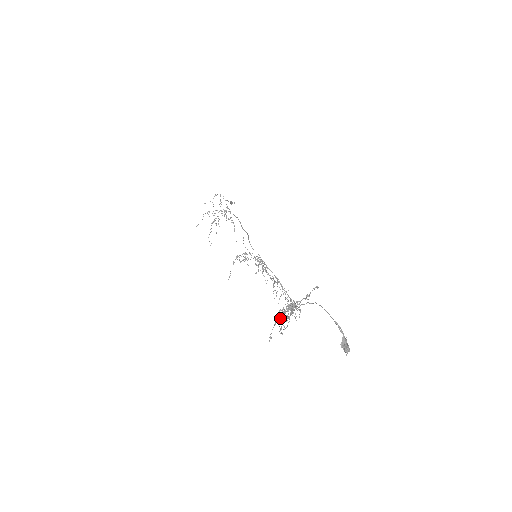
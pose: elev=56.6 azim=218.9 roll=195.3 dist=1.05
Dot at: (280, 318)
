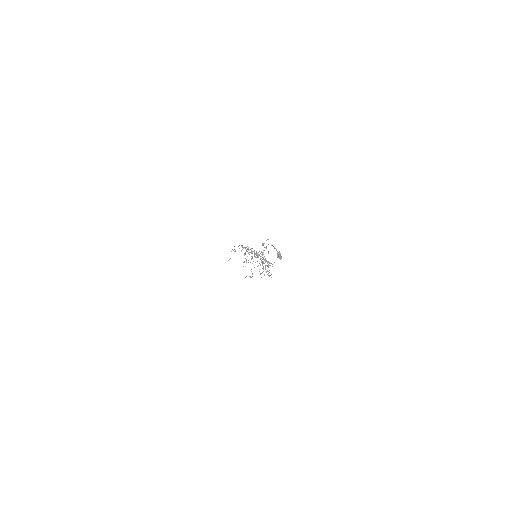
Dot at: occluded
